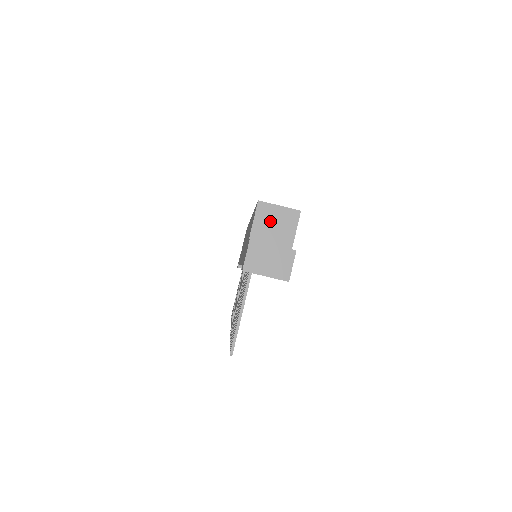
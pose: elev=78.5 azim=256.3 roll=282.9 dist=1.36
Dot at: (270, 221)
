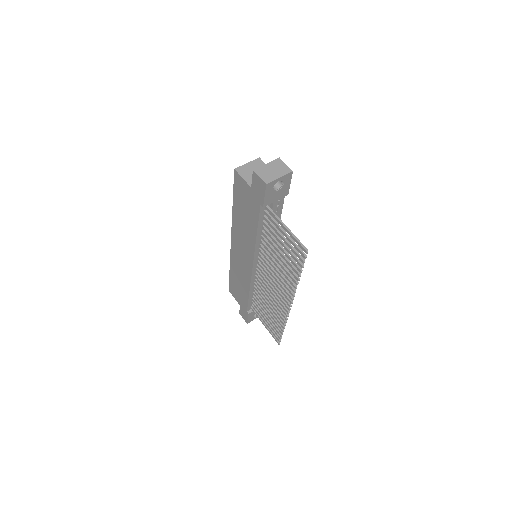
Dot at: (251, 172)
